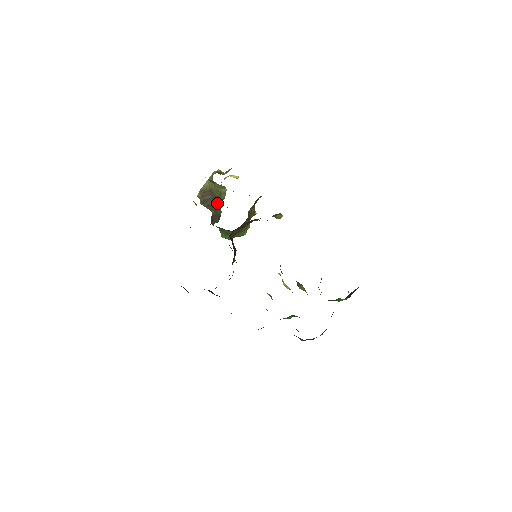
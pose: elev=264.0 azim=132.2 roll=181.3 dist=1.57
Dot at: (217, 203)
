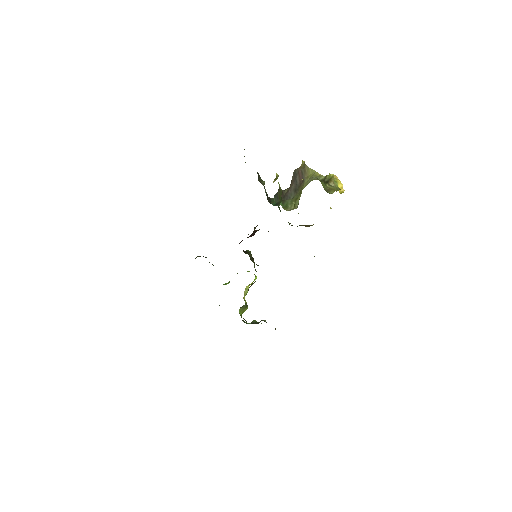
Dot at: (286, 200)
